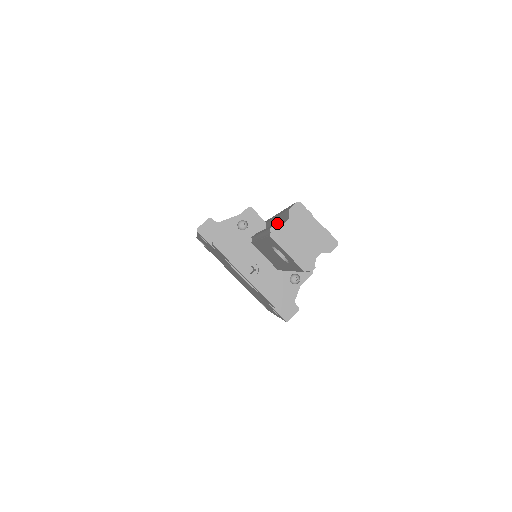
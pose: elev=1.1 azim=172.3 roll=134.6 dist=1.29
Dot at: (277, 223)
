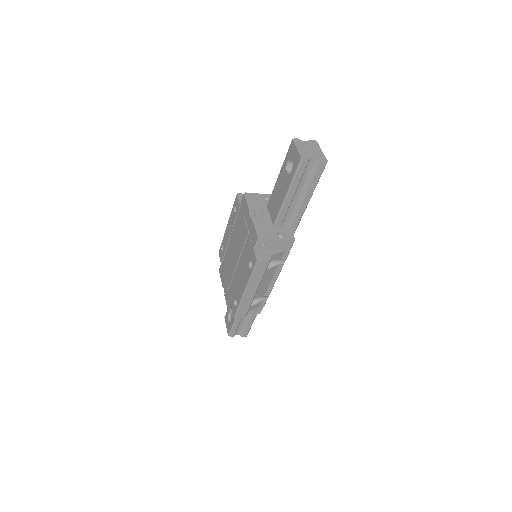
Dot at: occluded
